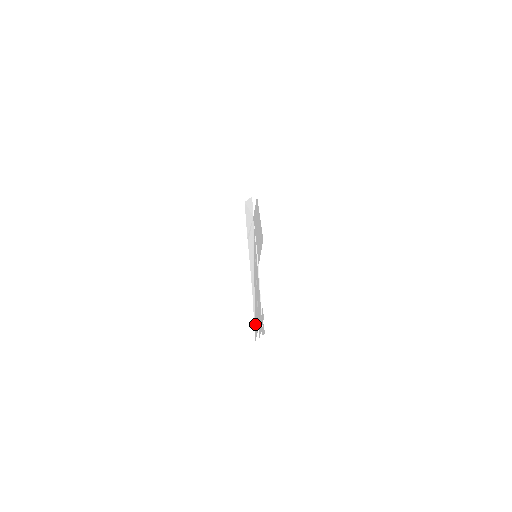
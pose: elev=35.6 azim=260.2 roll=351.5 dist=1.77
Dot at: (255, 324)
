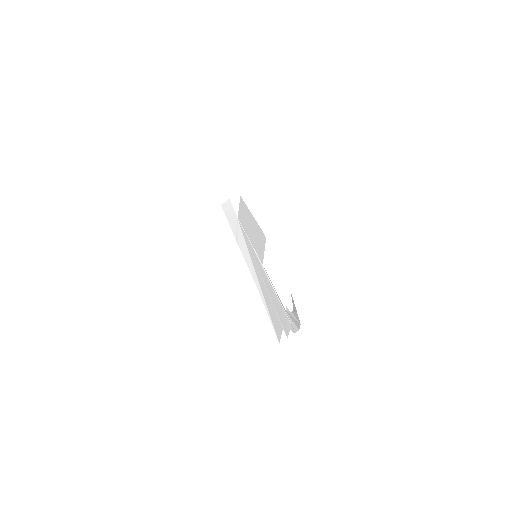
Dot at: (274, 325)
